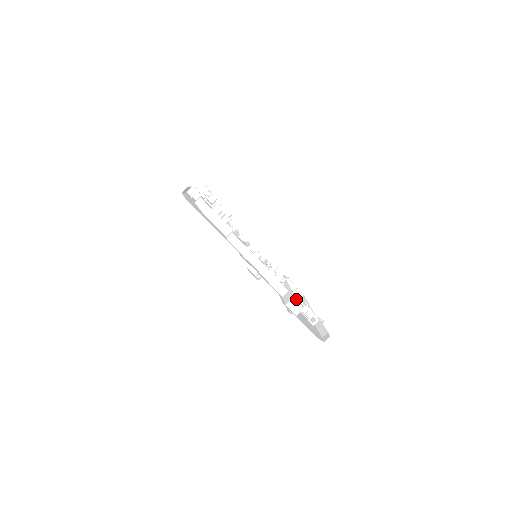
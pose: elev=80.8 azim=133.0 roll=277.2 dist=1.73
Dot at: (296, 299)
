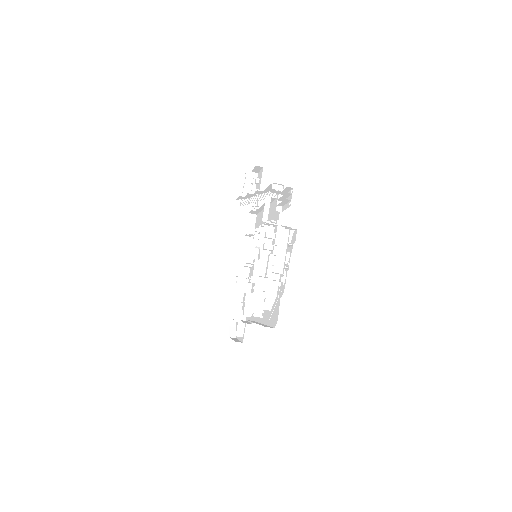
Dot at: occluded
